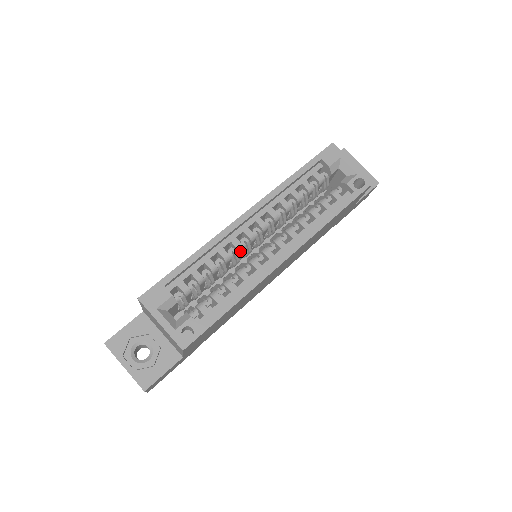
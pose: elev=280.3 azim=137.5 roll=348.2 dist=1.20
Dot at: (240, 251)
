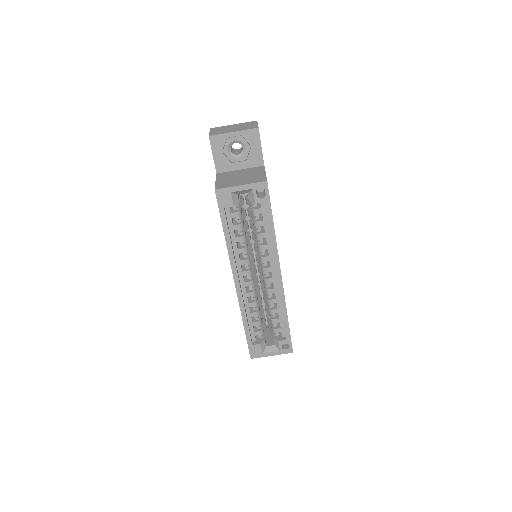
Dot at: (256, 292)
